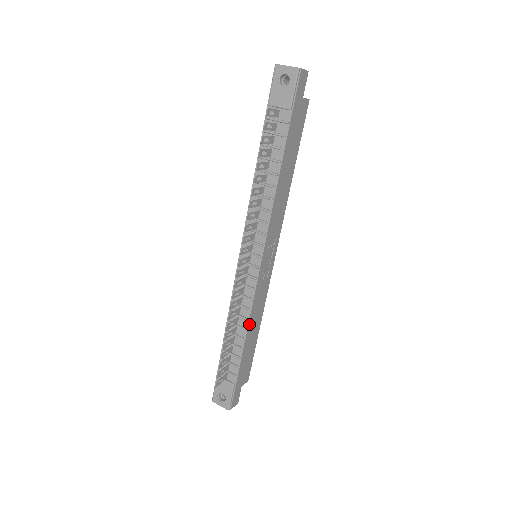
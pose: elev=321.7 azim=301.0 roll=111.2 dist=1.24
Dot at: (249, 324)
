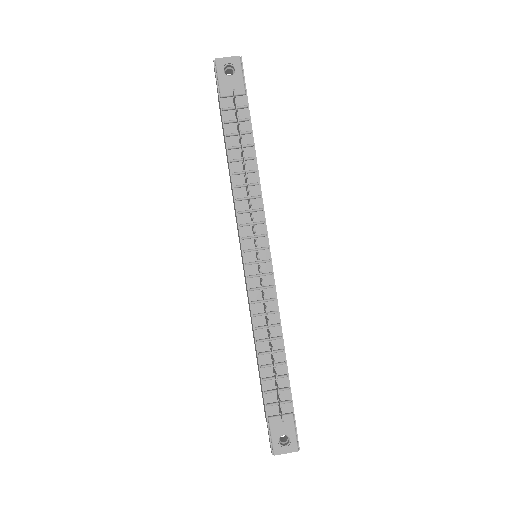
Dot at: (281, 330)
